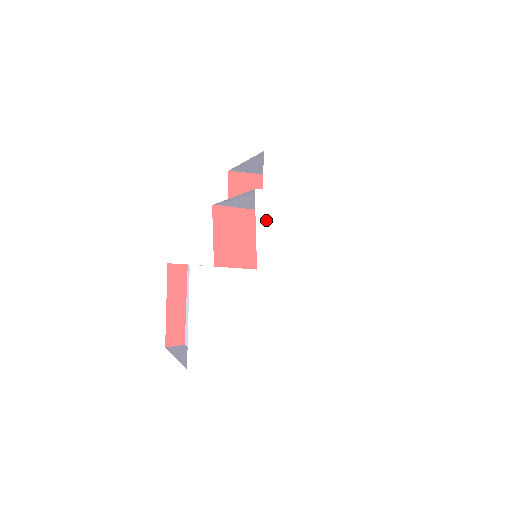
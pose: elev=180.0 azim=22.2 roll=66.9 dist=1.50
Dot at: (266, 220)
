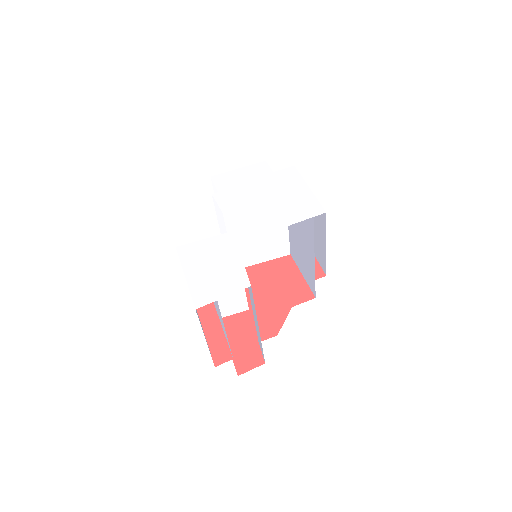
Dot at: (228, 205)
